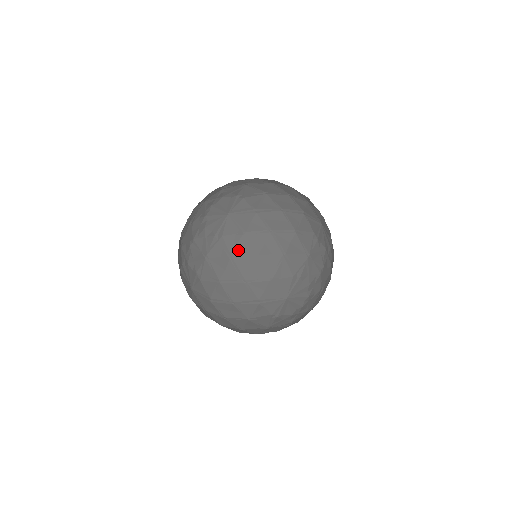
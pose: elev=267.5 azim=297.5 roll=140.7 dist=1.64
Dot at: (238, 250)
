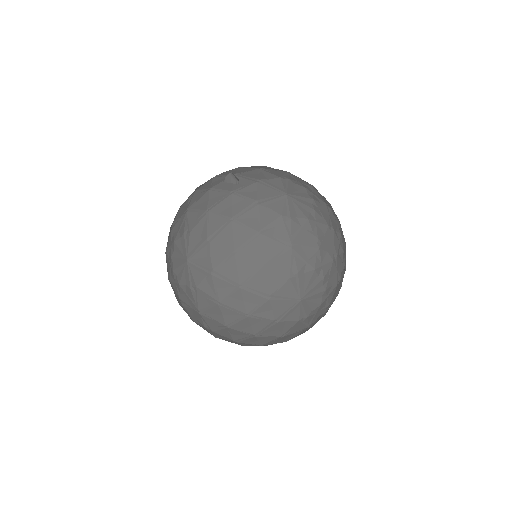
Dot at: occluded
